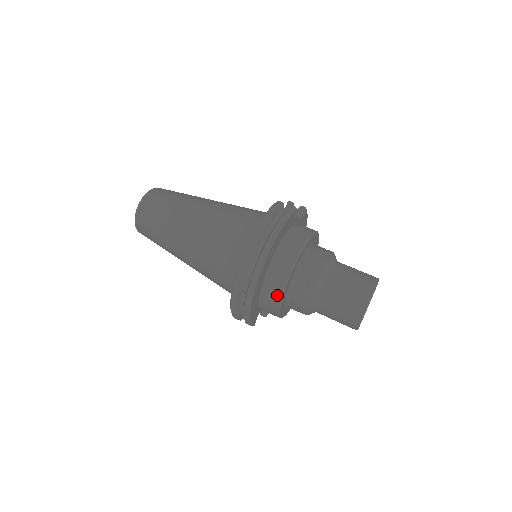
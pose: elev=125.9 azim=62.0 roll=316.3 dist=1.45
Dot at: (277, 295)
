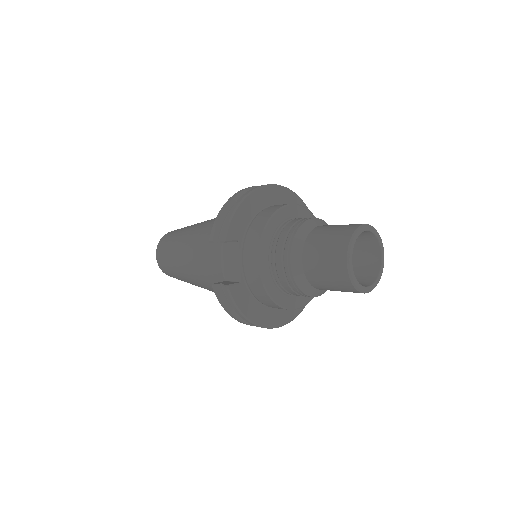
Dot at: (277, 207)
